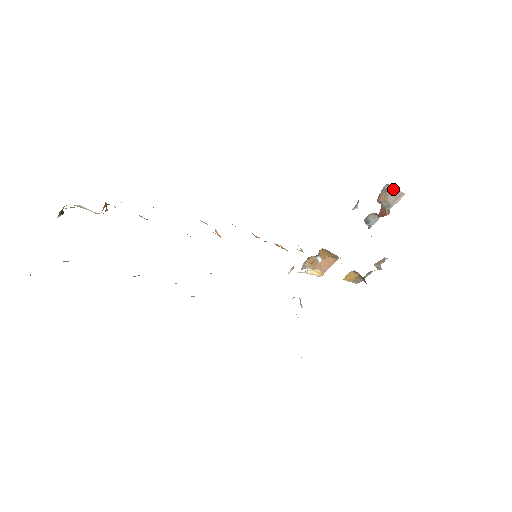
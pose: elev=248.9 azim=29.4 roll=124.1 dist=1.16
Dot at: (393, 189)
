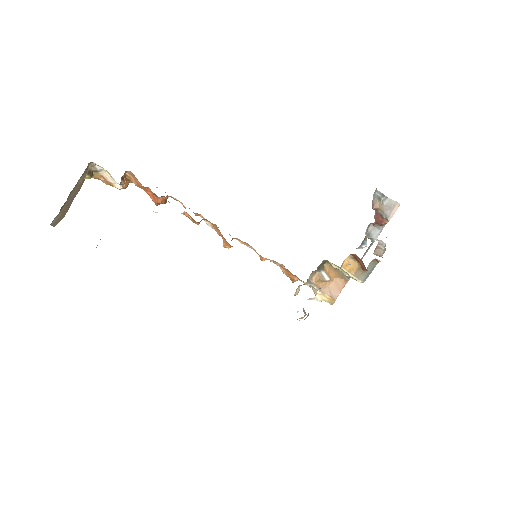
Dot at: (386, 199)
